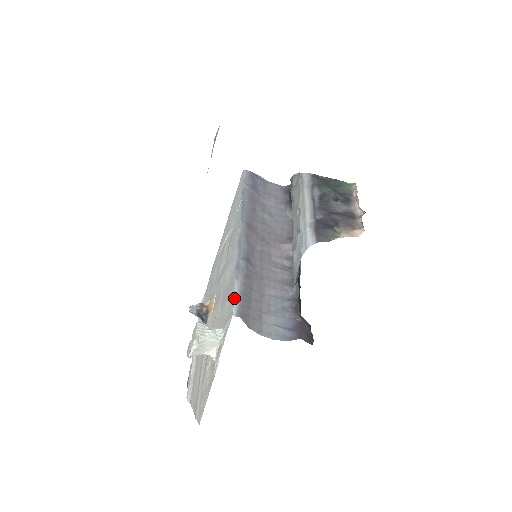
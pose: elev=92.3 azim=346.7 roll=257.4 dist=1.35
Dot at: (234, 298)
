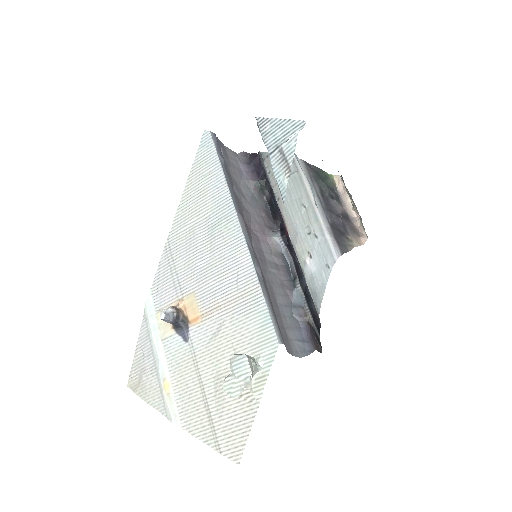
Dot at: (272, 320)
